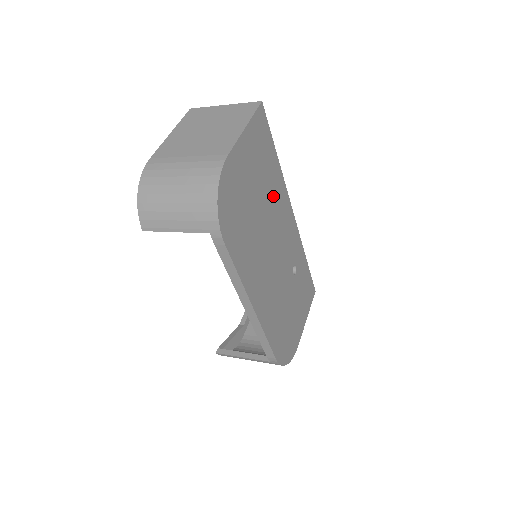
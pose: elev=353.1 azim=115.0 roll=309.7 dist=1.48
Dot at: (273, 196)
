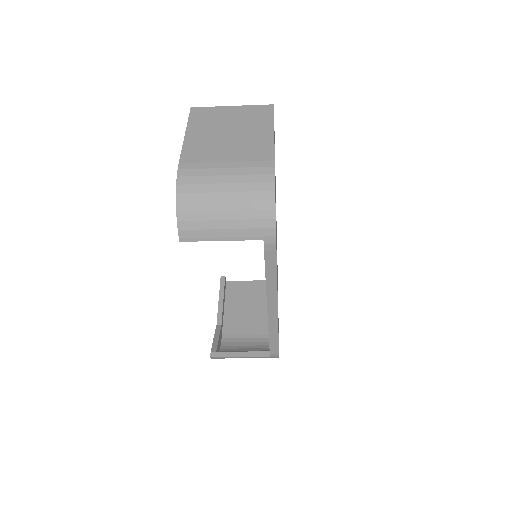
Dot at: occluded
